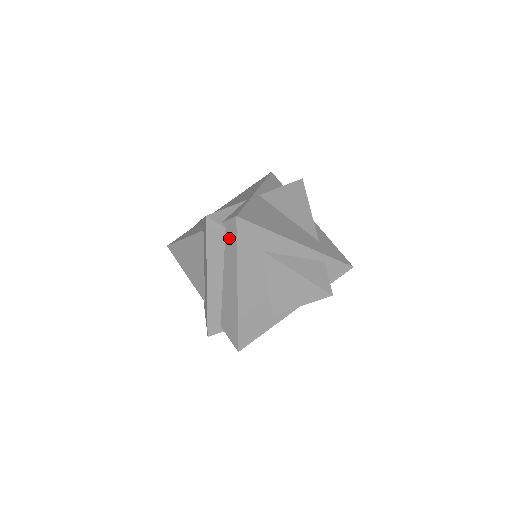
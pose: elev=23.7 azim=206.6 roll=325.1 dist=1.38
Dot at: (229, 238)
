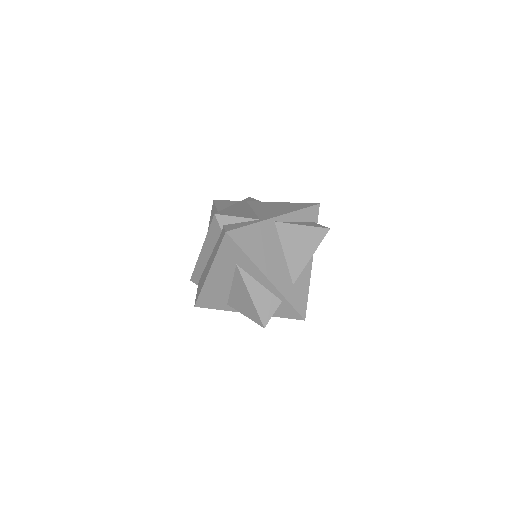
Dot at: (220, 239)
